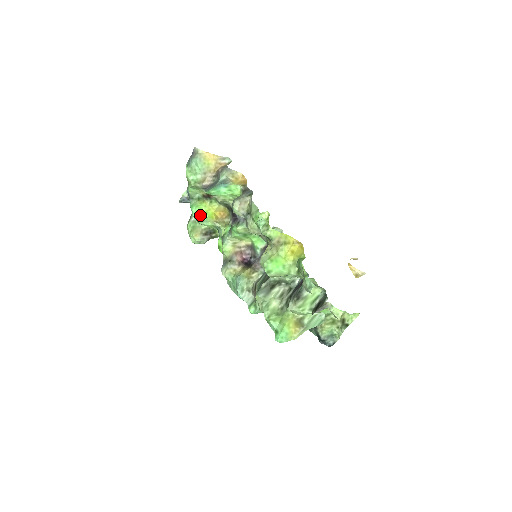
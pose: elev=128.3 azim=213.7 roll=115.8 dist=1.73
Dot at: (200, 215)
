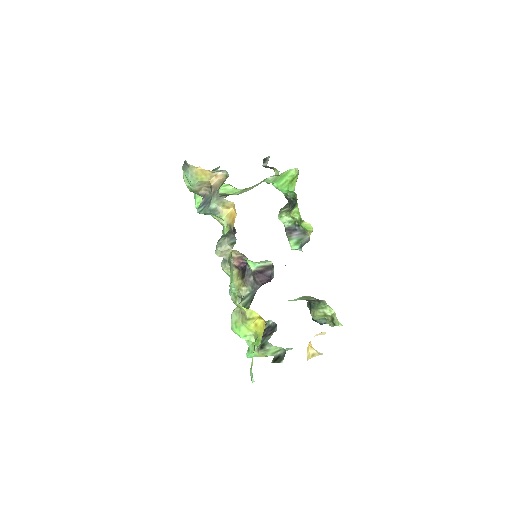
Dot at: occluded
